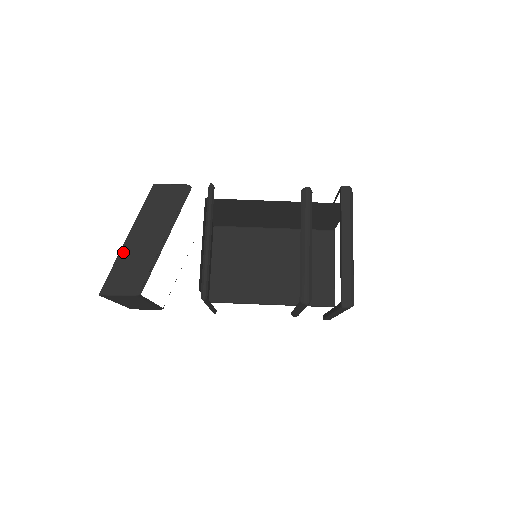
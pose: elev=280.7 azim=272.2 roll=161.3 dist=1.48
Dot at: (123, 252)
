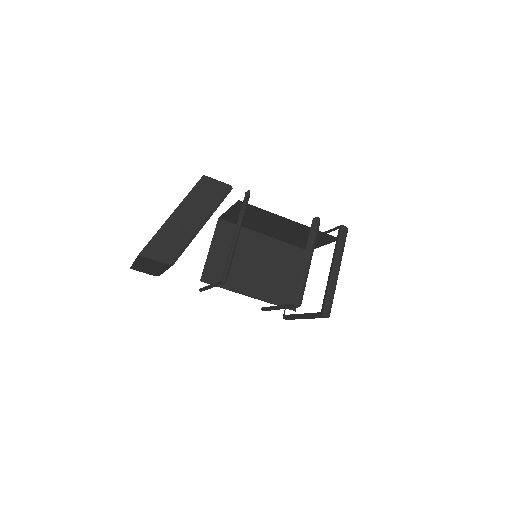
Dot at: (166, 225)
